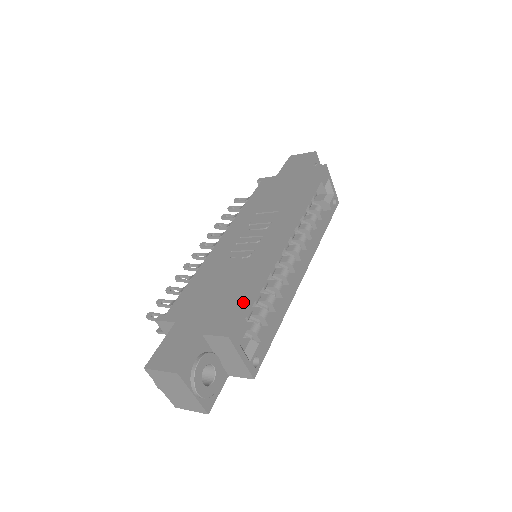
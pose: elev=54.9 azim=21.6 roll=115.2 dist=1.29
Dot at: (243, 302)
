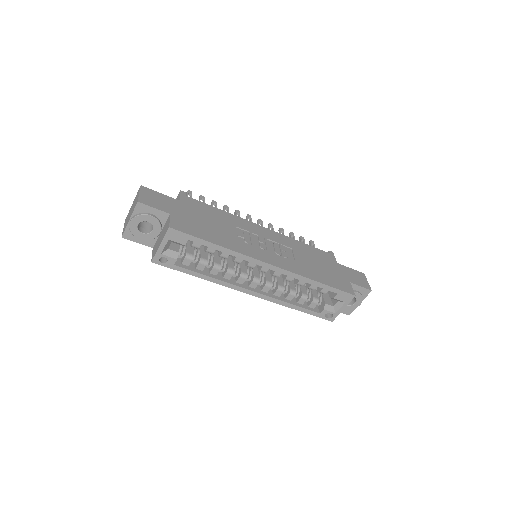
Dot at: (200, 236)
